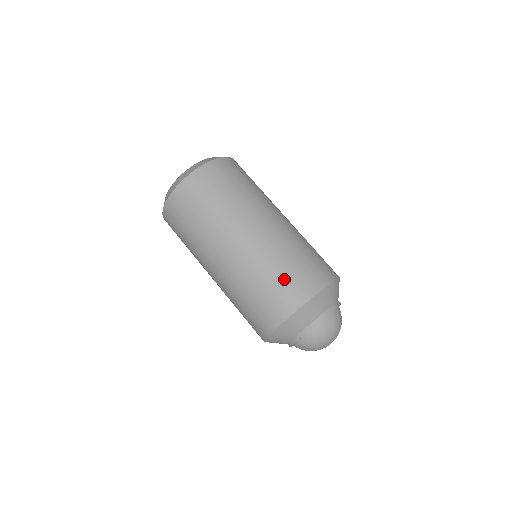
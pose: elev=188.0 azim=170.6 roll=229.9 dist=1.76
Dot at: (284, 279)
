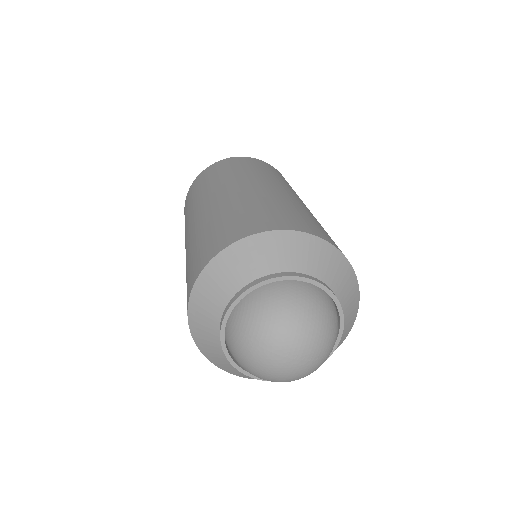
Dot at: (195, 255)
